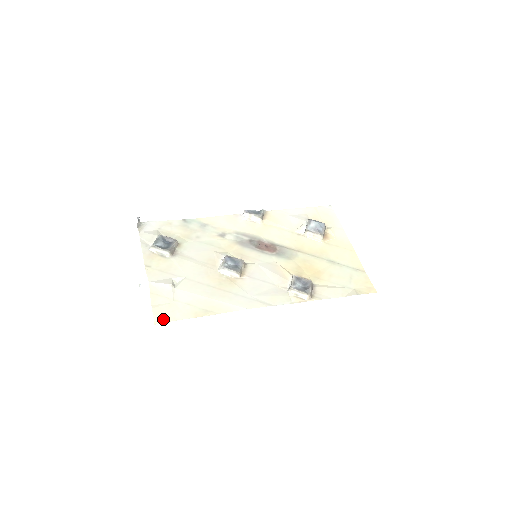
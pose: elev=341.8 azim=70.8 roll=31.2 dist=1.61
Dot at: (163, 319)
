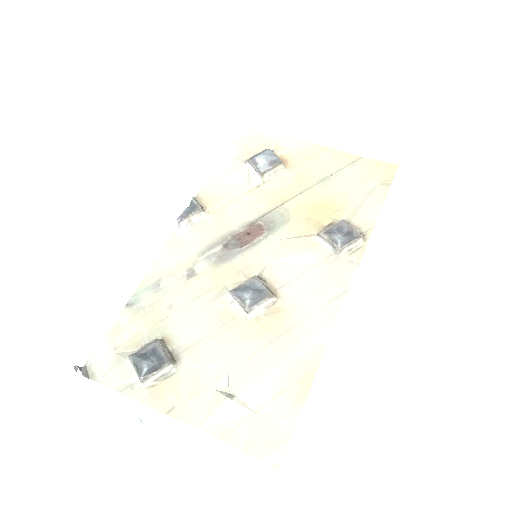
Dot at: (278, 451)
